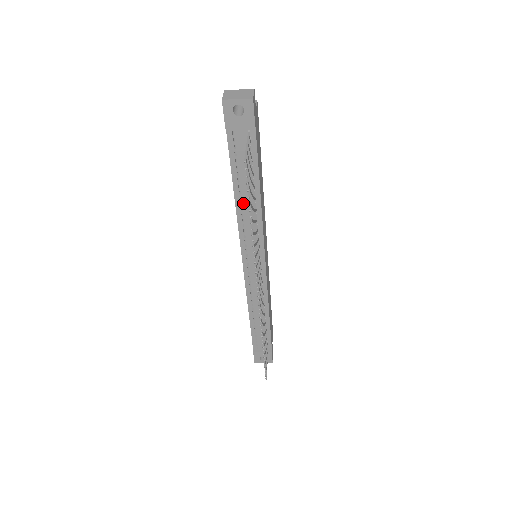
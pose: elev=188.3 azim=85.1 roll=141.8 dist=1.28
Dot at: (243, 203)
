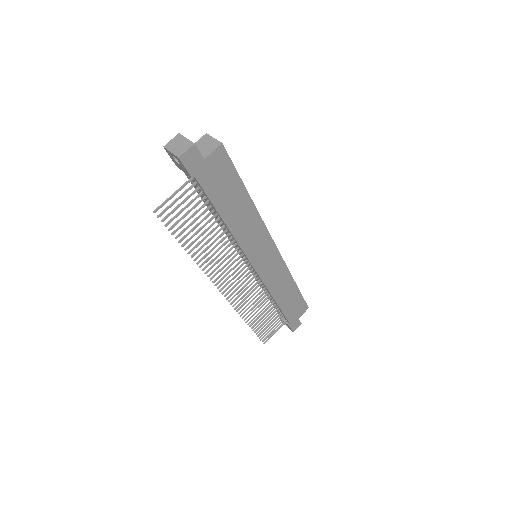
Dot at: occluded
